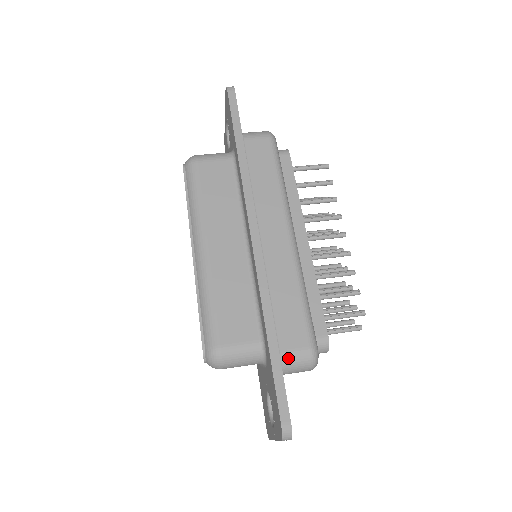
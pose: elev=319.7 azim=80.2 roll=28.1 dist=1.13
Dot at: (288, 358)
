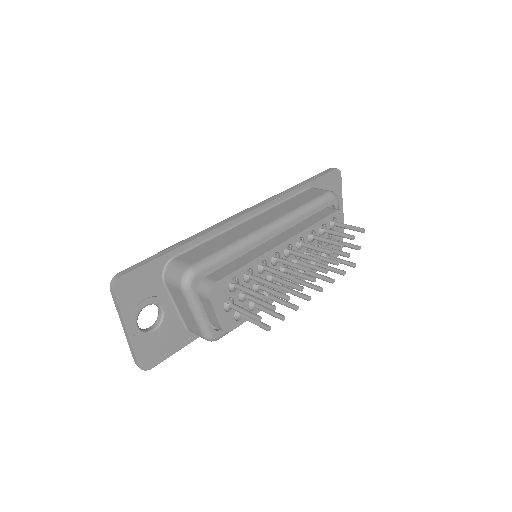
Dot at: (174, 264)
